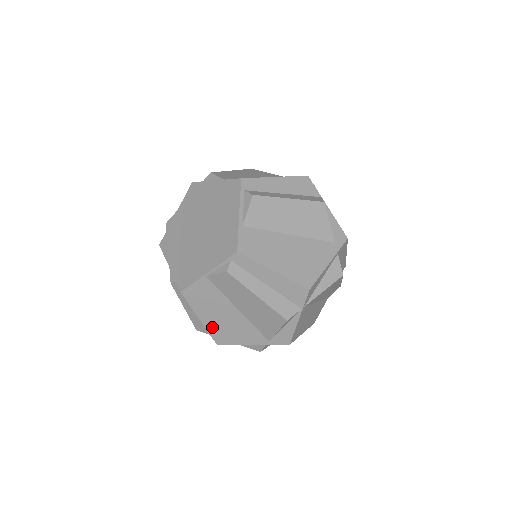
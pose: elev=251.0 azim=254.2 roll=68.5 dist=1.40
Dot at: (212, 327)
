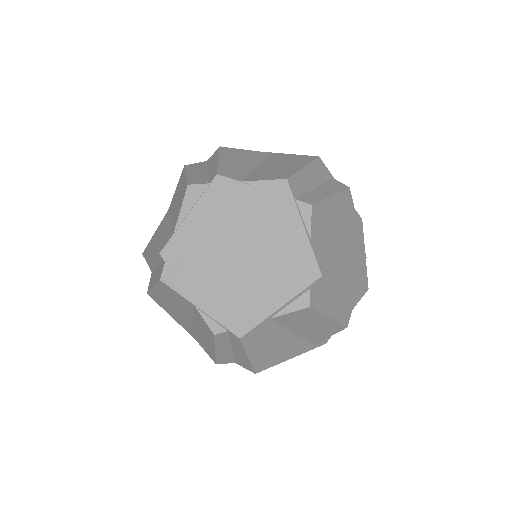
Dot at: (157, 295)
